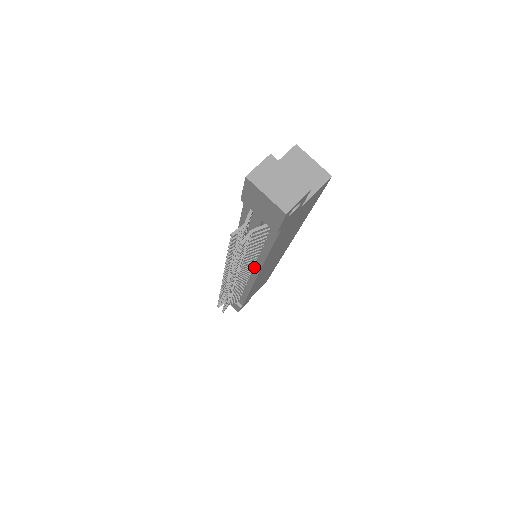
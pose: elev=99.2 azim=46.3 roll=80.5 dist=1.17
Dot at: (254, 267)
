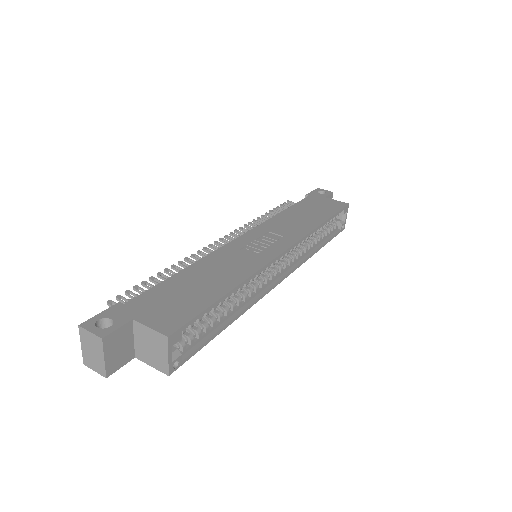
Dot at: occluded
